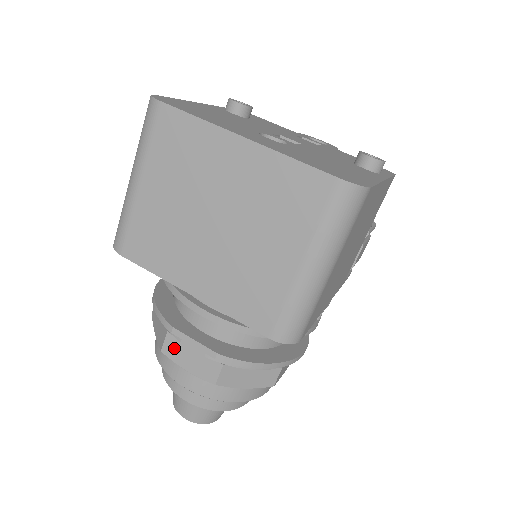
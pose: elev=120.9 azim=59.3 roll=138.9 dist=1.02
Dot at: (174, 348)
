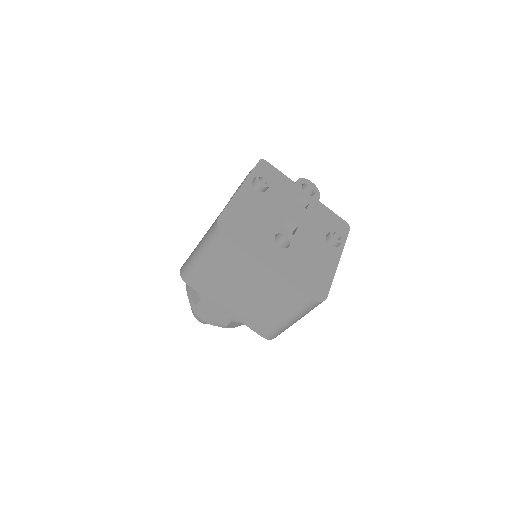
Dot at: (204, 307)
